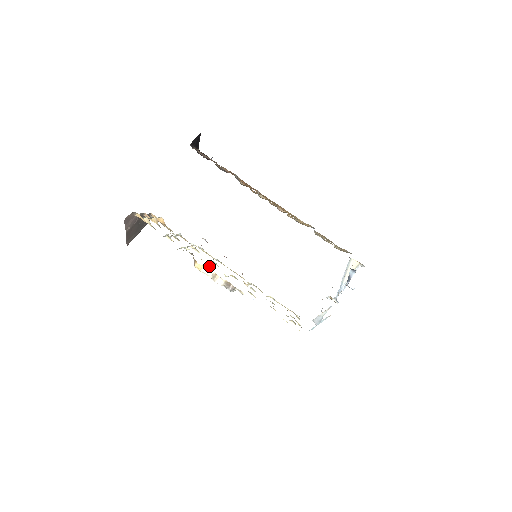
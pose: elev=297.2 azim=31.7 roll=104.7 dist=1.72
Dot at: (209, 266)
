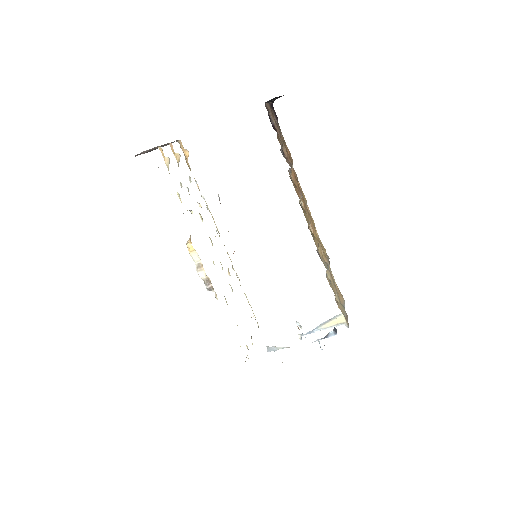
Dot at: occluded
